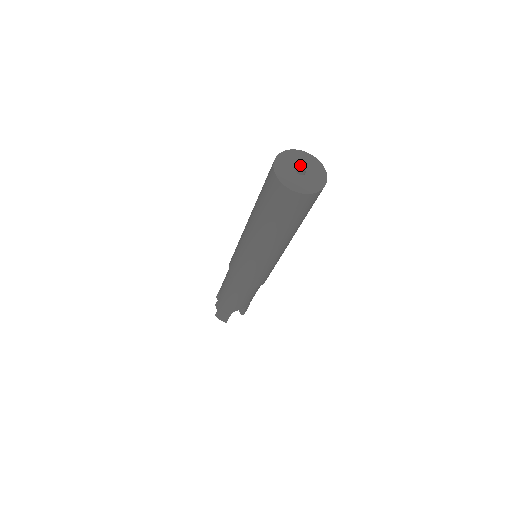
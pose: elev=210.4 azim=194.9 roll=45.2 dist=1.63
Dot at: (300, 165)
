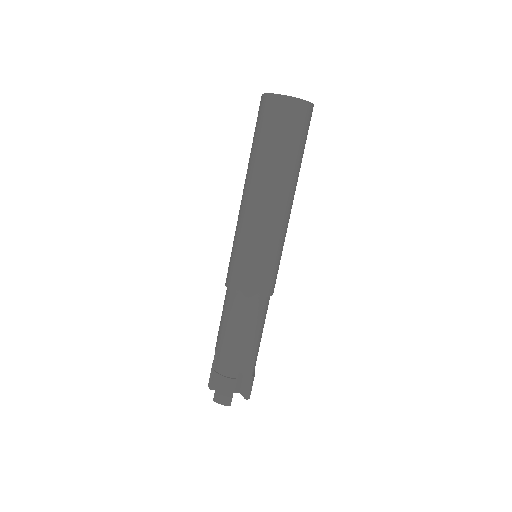
Dot at: occluded
